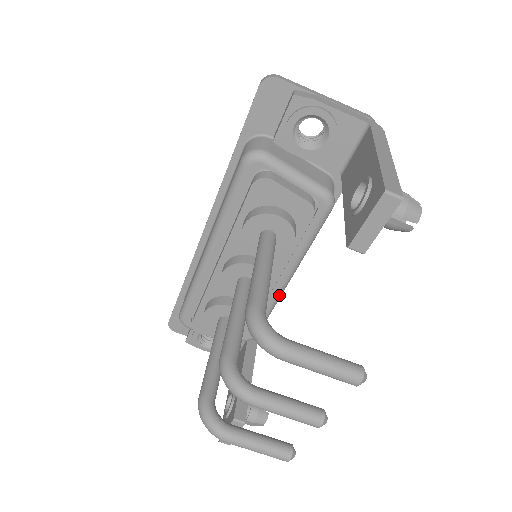
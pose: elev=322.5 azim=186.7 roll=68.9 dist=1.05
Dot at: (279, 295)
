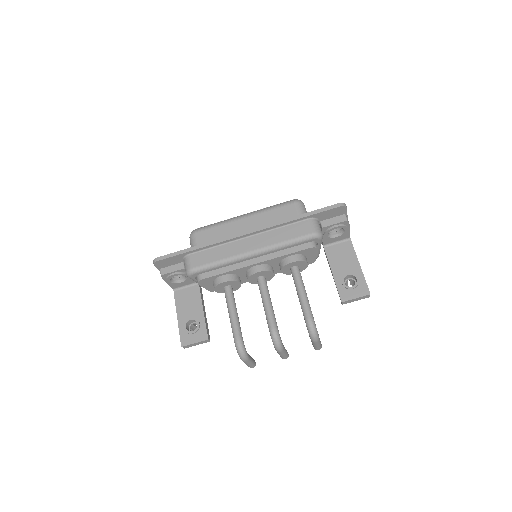
Dot at: occluded
